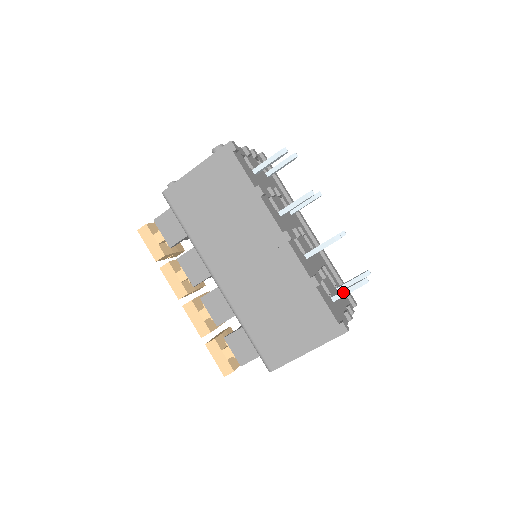
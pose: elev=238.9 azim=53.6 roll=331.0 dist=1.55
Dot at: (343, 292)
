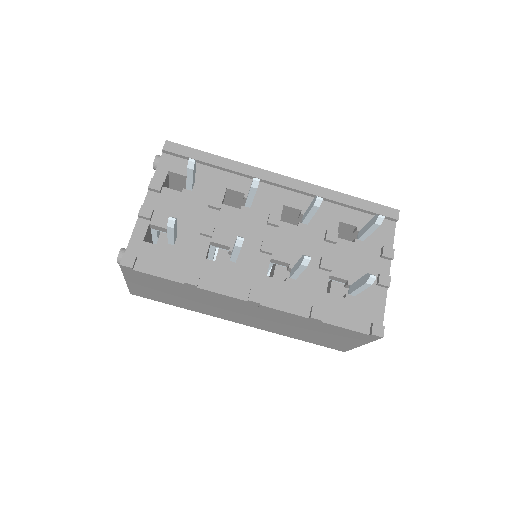
Dot at: (356, 291)
